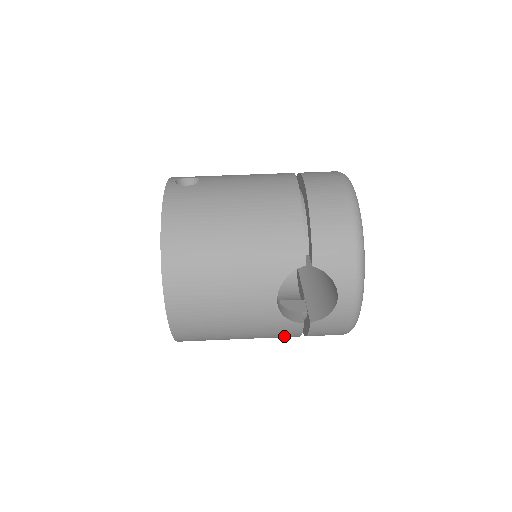
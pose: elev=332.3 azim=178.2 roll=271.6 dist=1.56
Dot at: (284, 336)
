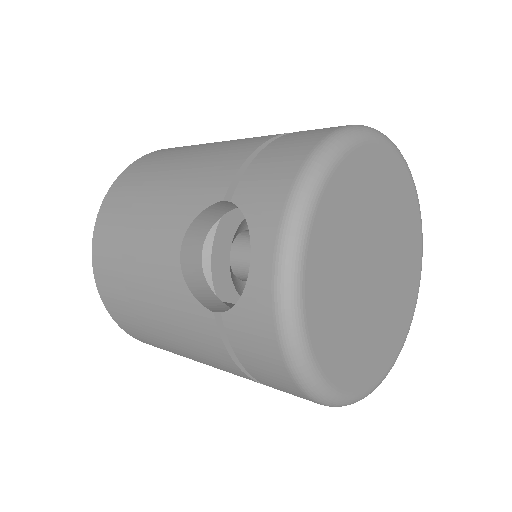
Dot at: (213, 352)
